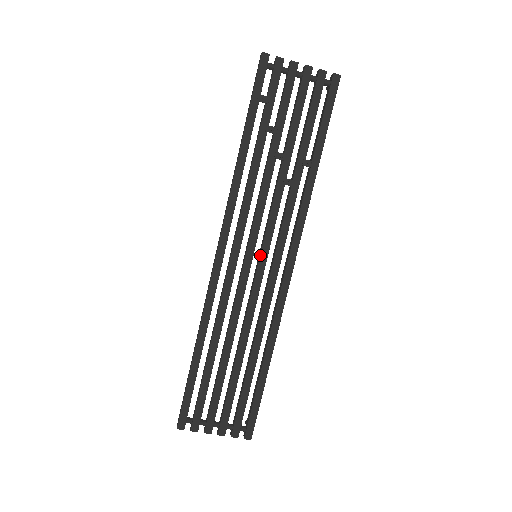
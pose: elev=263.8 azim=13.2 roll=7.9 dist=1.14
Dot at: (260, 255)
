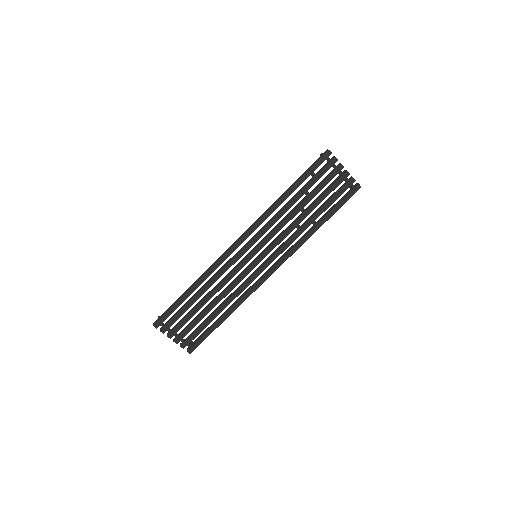
Dot at: (259, 257)
